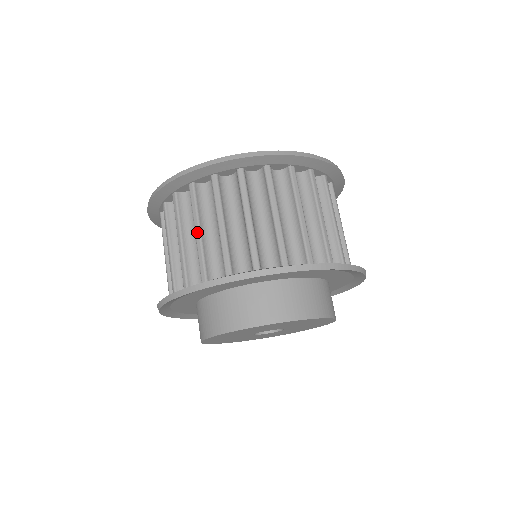
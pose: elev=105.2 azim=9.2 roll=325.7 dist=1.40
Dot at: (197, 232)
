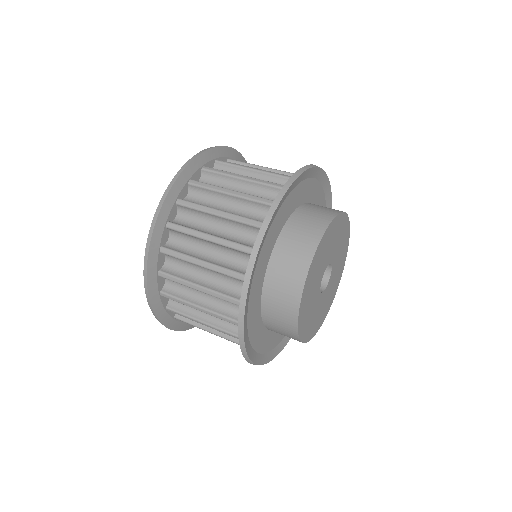
Dot at: occluded
